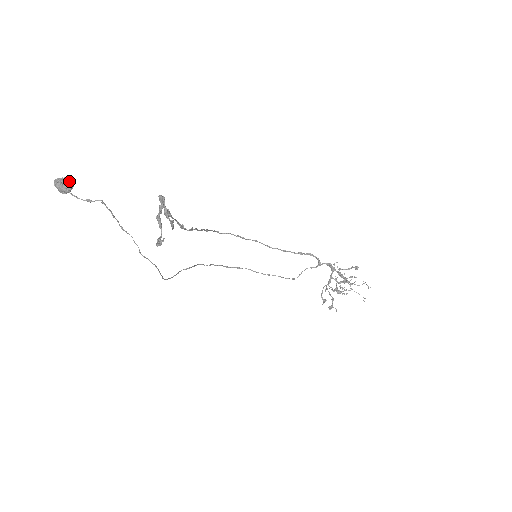
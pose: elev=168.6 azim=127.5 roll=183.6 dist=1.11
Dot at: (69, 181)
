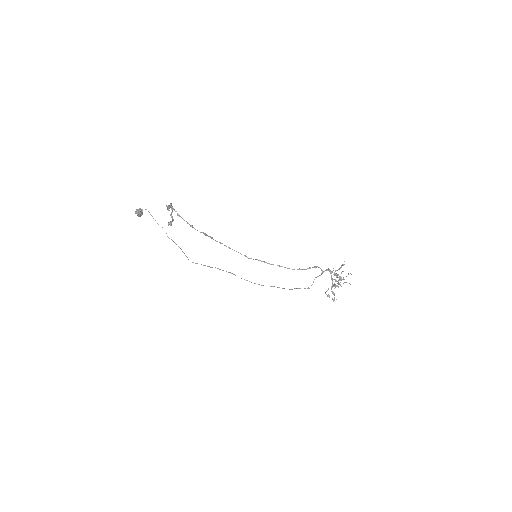
Dot at: (139, 209)
